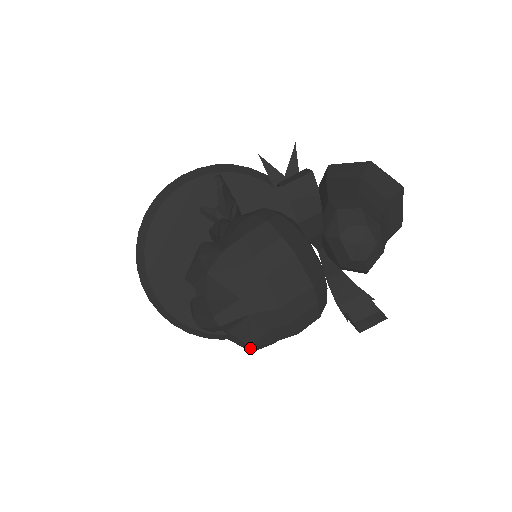
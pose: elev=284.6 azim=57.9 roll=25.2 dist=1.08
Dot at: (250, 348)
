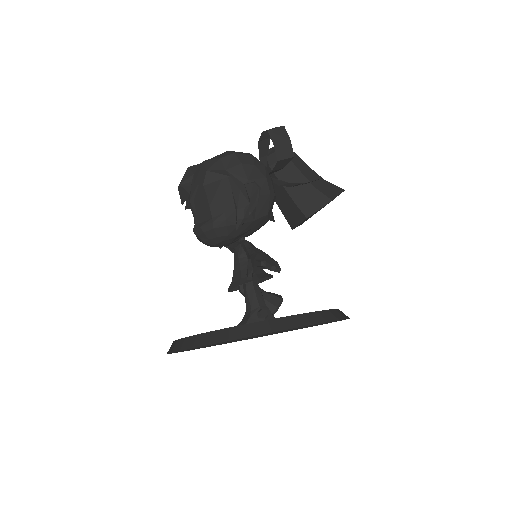
Dot at: (204, 165)
